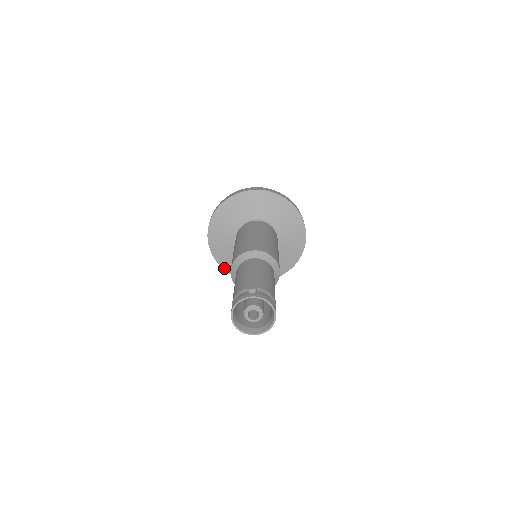
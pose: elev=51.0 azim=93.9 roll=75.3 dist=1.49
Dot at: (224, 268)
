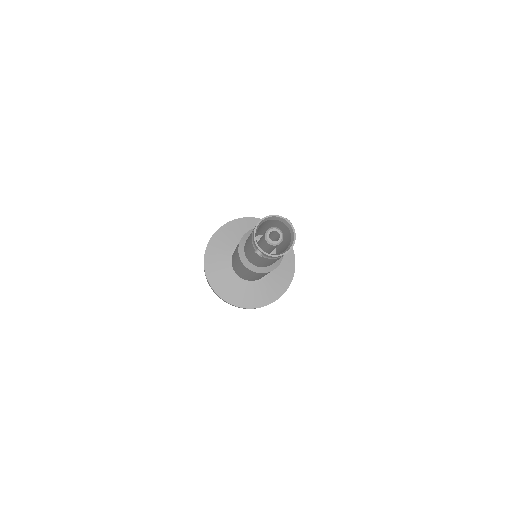
Dot at: (205, 260)
